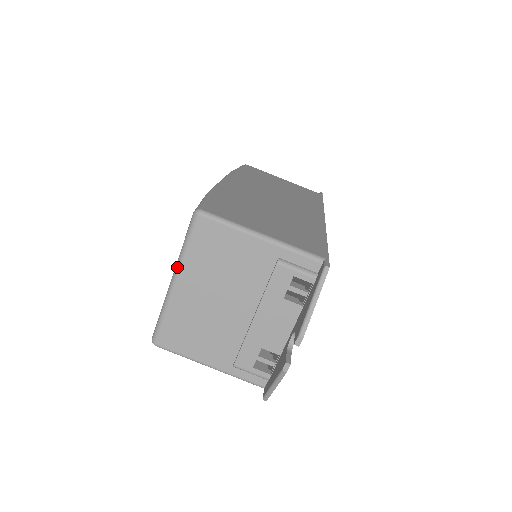
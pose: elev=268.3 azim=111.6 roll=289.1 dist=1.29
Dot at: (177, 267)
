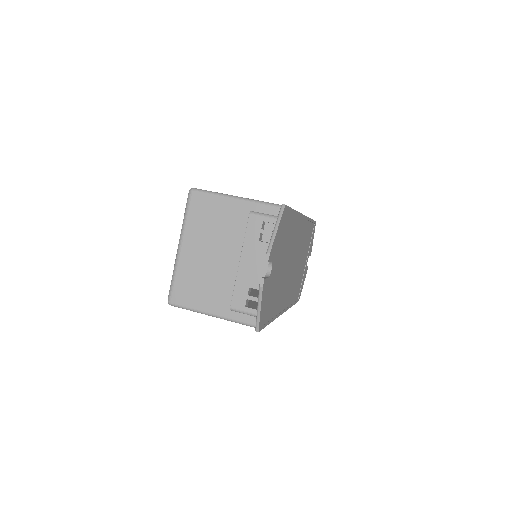
Dot at: (181, 234)
